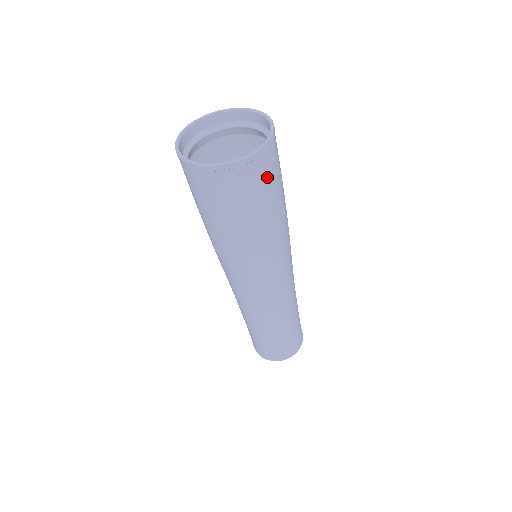
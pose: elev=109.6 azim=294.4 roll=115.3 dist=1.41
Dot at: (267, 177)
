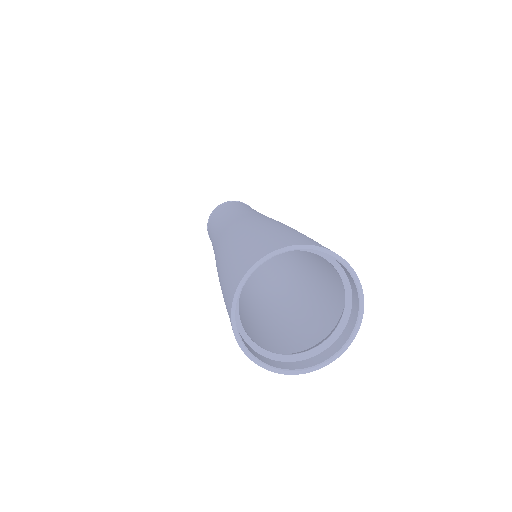
Dot at: occluded
